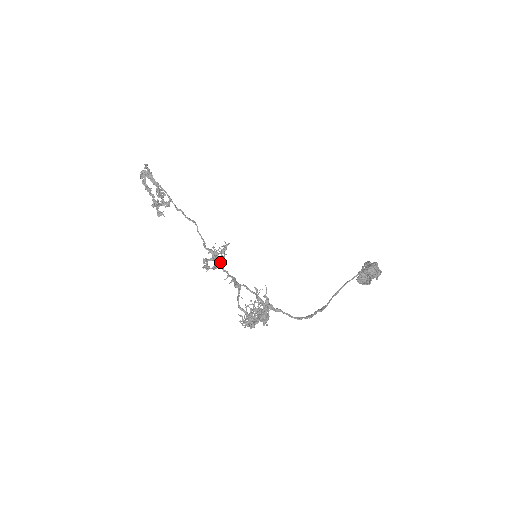
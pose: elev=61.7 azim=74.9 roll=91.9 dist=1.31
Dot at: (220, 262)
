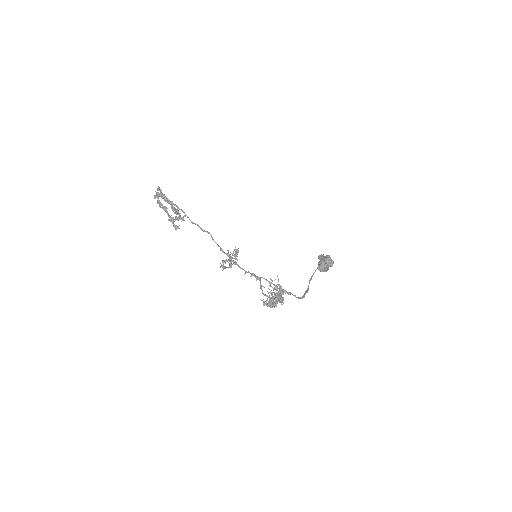
Dot at: (236, 262)
